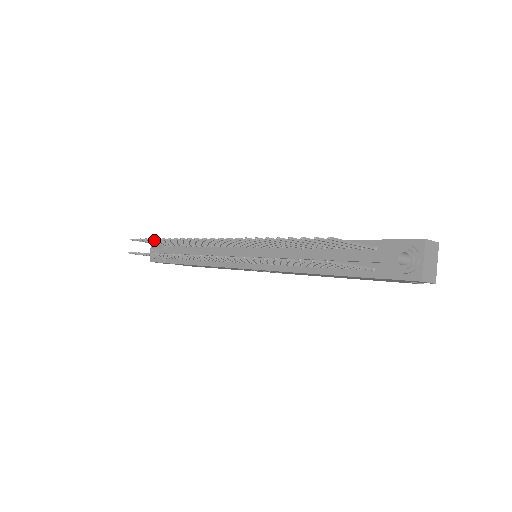
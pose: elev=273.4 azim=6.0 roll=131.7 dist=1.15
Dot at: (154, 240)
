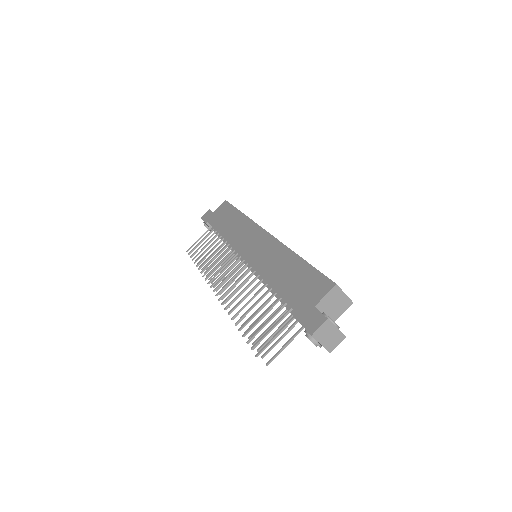
Dot at: occluded
